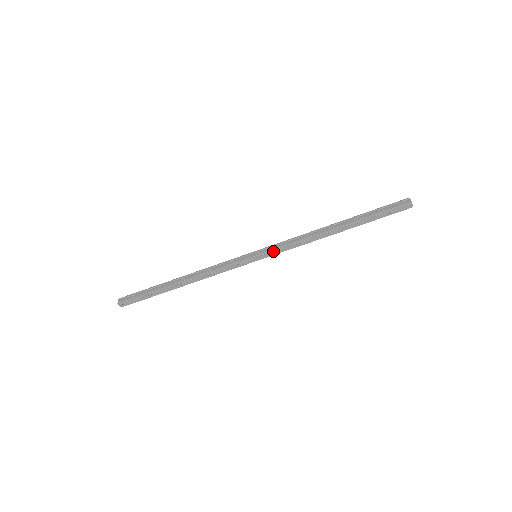
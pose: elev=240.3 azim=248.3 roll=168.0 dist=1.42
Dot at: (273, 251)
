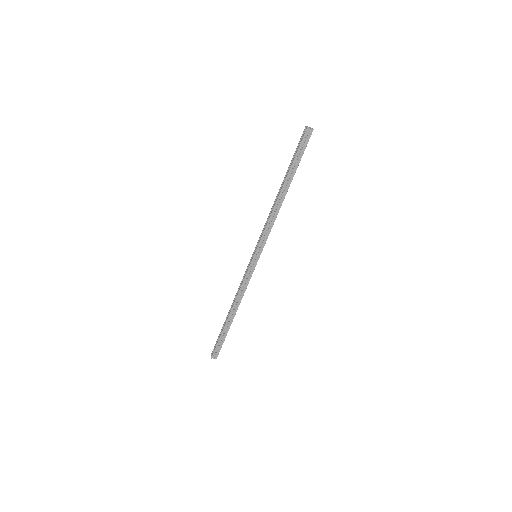
Dot at: (261, 243)
